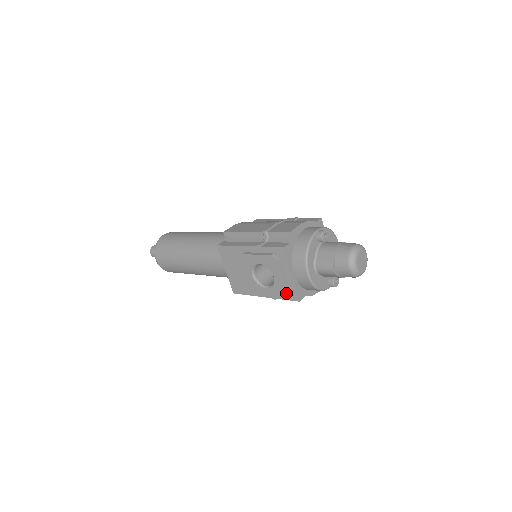
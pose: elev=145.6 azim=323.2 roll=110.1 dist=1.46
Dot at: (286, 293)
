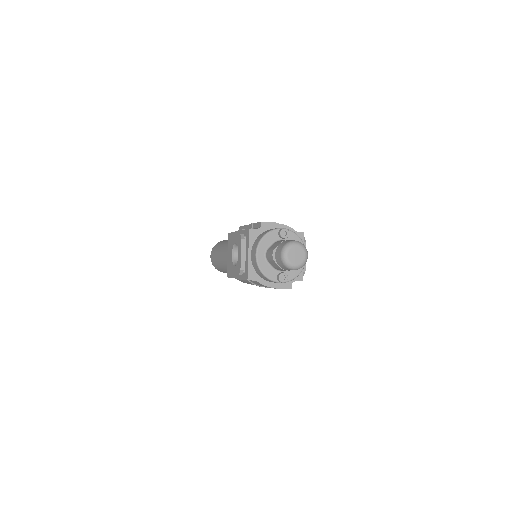
Dot at: (240, 269)
